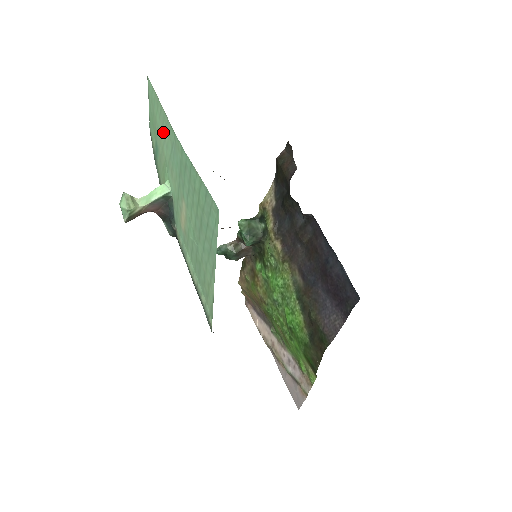
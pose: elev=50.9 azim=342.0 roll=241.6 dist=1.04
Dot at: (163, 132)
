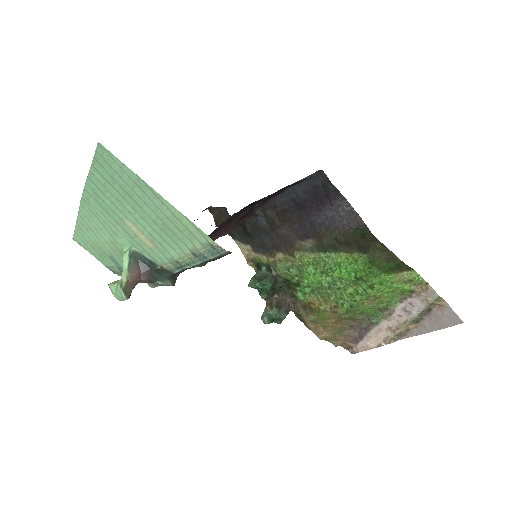
Dot at: (93, 230)
